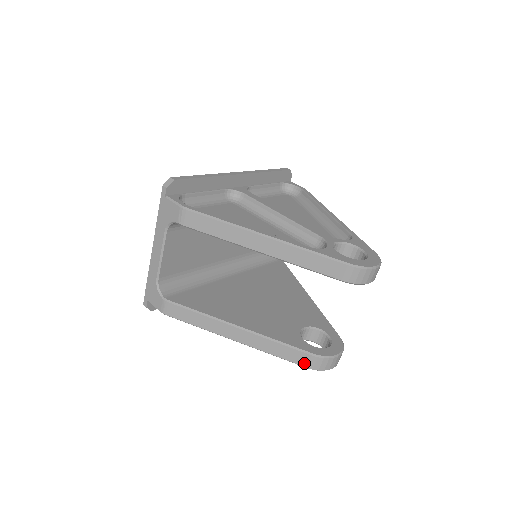
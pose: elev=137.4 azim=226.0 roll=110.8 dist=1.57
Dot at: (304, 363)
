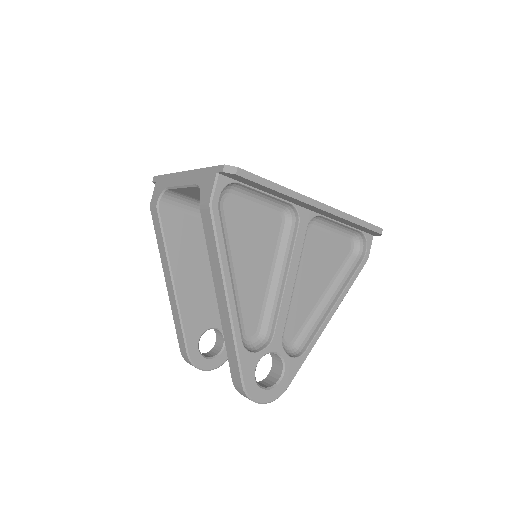
Dot at: (181, 347)
